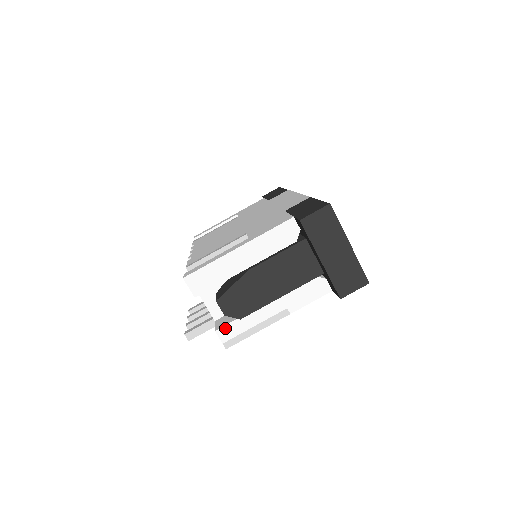
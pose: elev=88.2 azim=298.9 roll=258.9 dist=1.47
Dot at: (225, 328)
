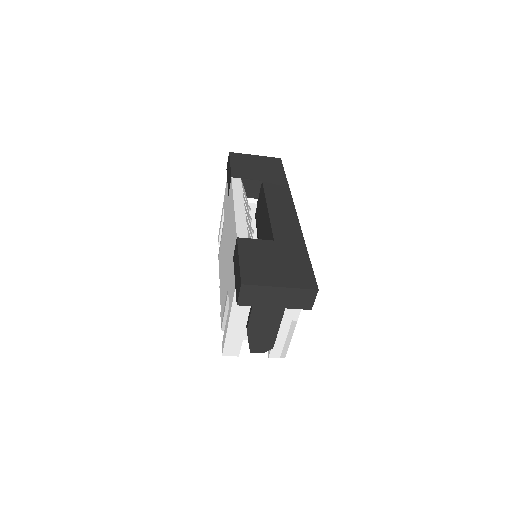
Dot at: (272, 353)
